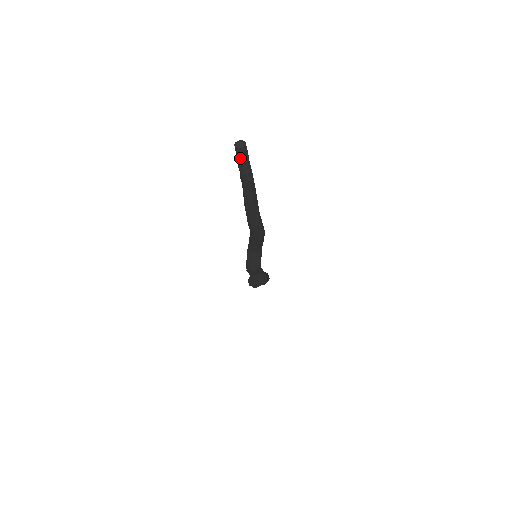
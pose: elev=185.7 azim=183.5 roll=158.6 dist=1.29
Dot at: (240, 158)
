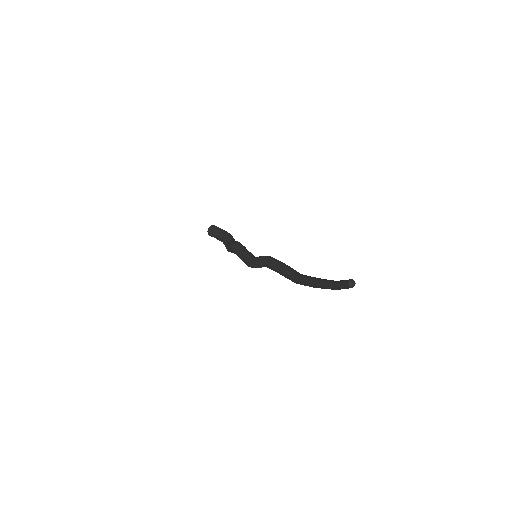
Dot at: (345, 287)
